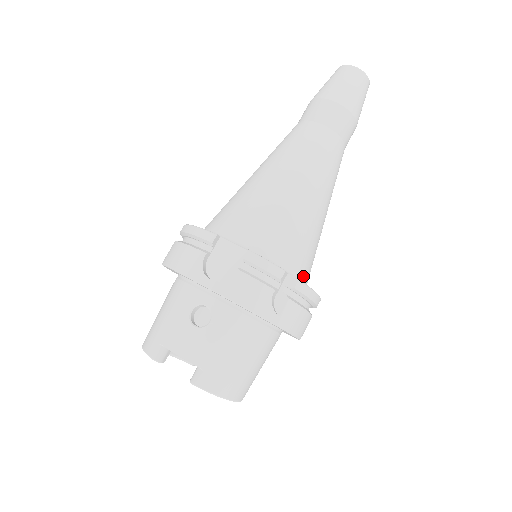
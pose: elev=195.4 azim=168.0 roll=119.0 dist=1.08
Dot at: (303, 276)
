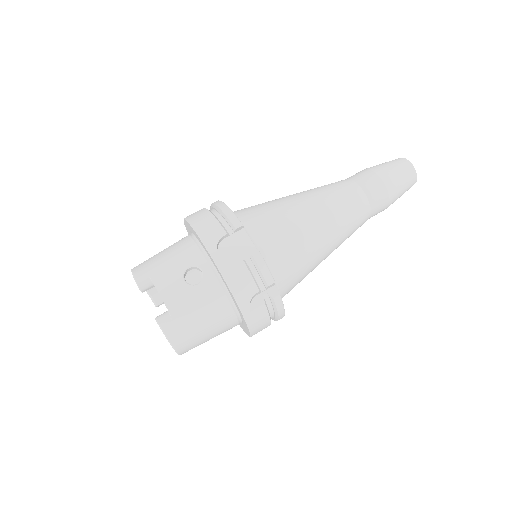
Dot at: (282, 293)
